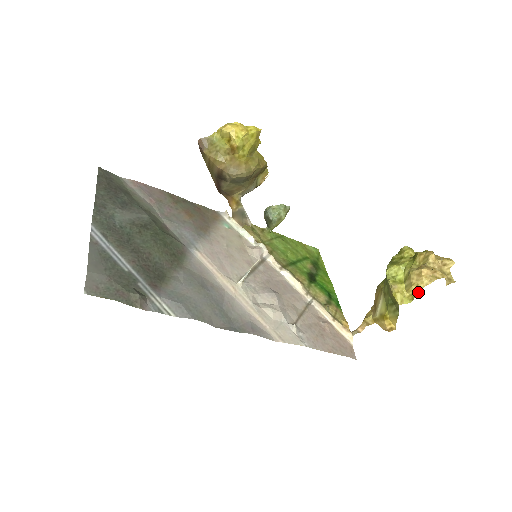
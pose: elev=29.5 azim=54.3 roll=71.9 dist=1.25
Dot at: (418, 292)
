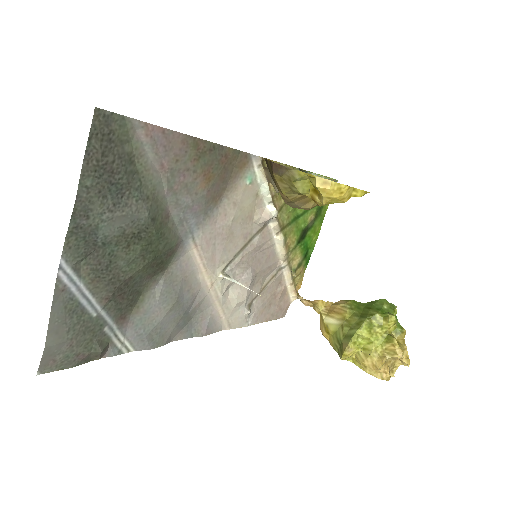
Dot at: (361, 368)
